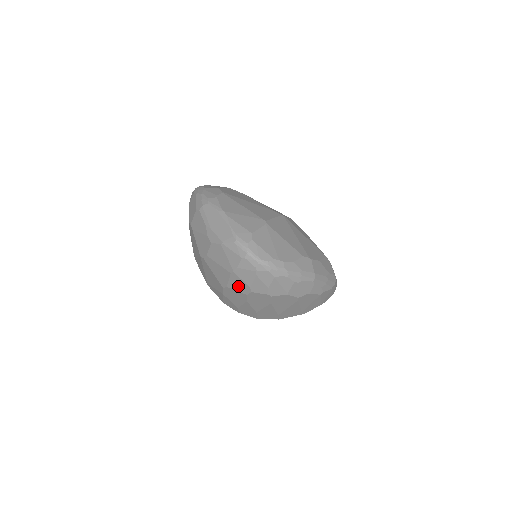
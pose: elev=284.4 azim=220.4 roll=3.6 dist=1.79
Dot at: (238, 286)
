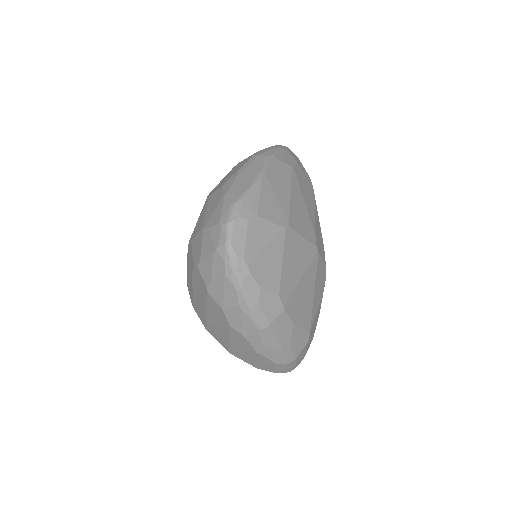
Dot at: (196, 249)
